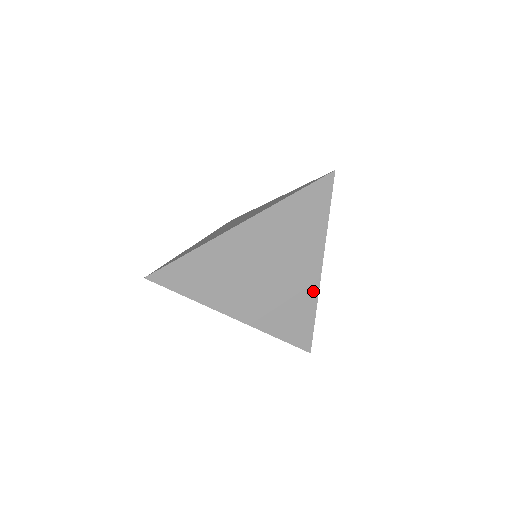
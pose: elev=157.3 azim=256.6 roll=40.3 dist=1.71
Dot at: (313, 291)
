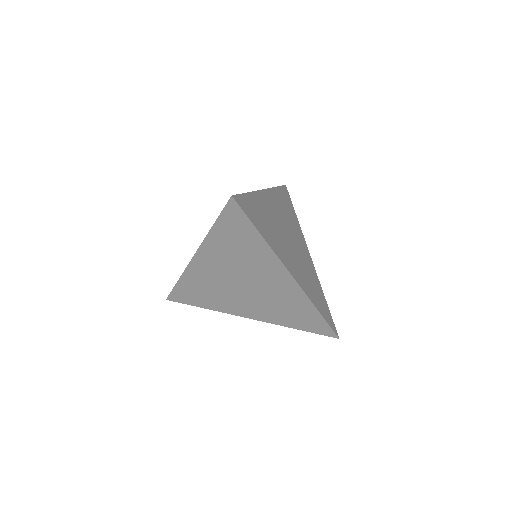
Dot at: (315, 273)
